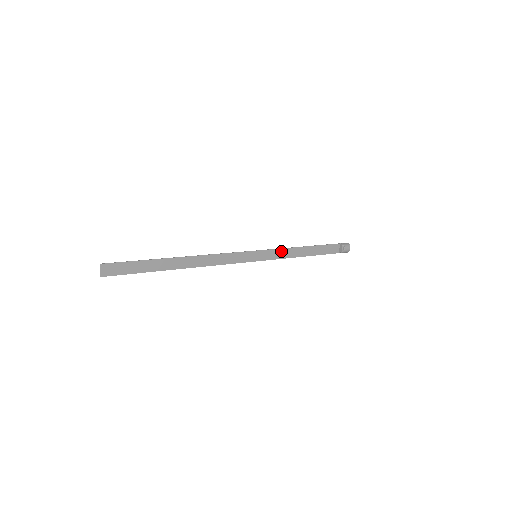
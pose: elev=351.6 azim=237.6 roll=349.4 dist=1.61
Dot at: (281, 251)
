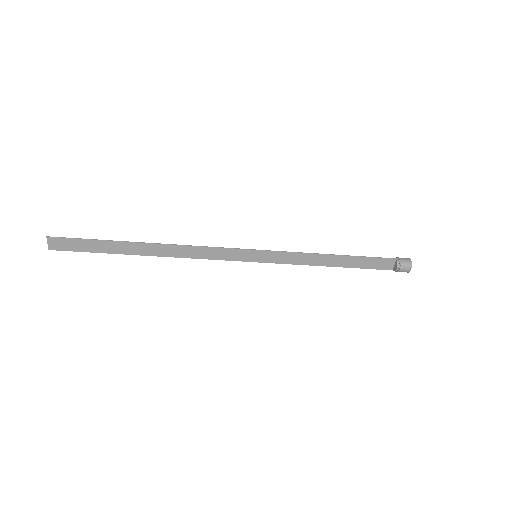
Dot at: (296, 255)
